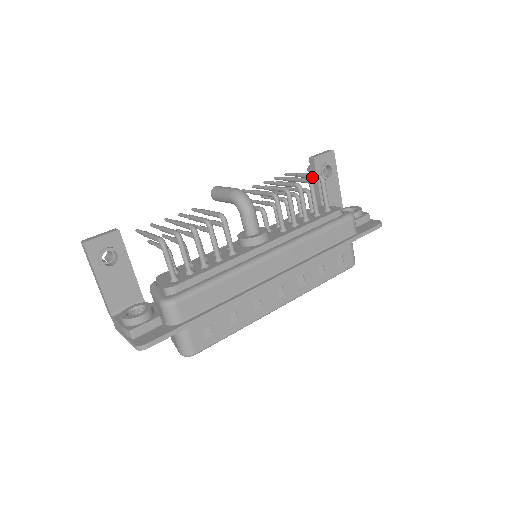
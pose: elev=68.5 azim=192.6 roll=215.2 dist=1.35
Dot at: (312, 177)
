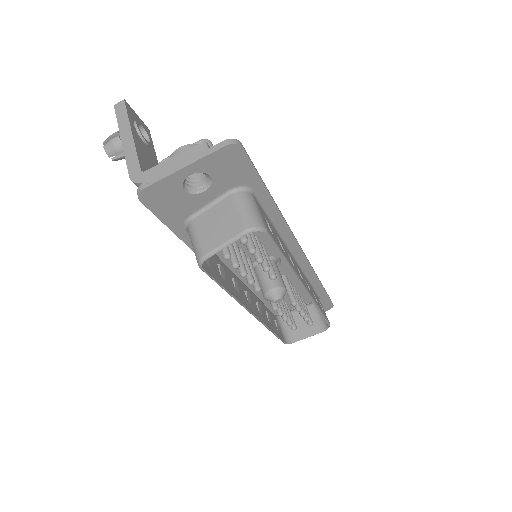
Dot at: occluded
